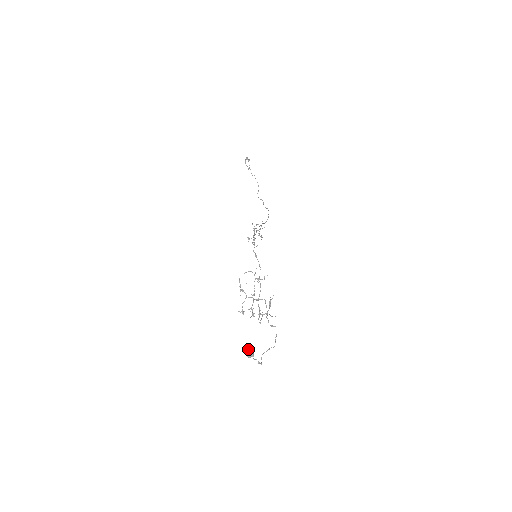
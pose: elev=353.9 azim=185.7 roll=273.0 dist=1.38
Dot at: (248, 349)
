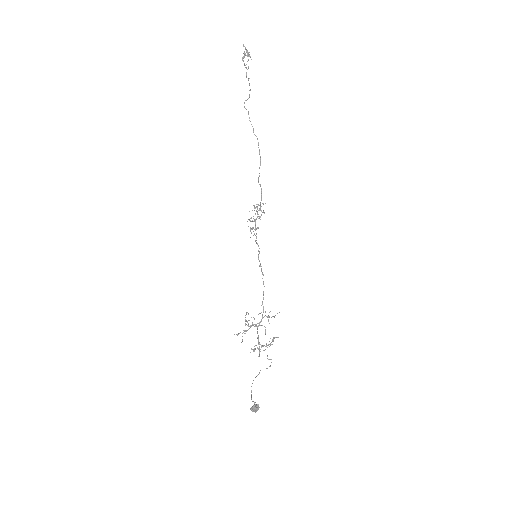
Dot at: (256, 409)
